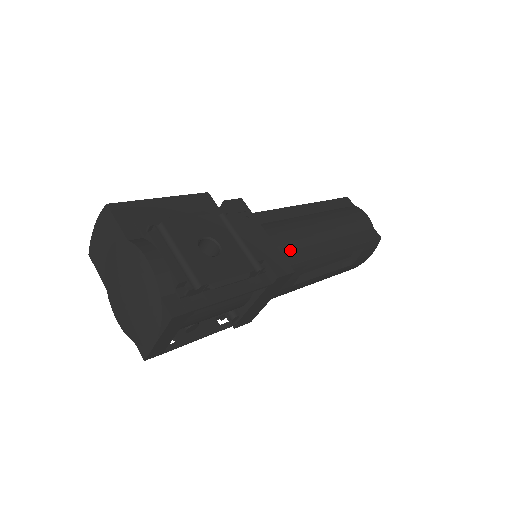
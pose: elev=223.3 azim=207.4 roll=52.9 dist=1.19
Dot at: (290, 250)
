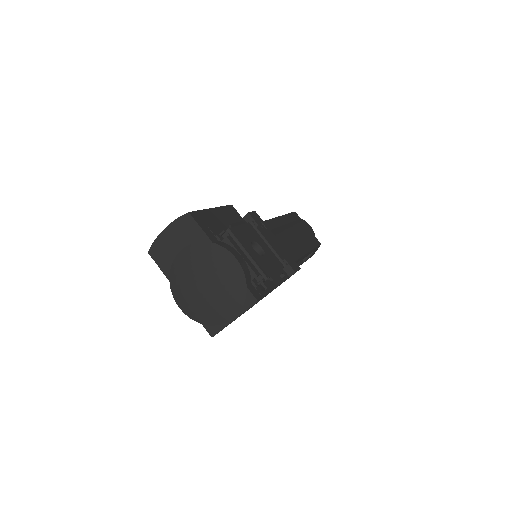
Dot at: occluded
